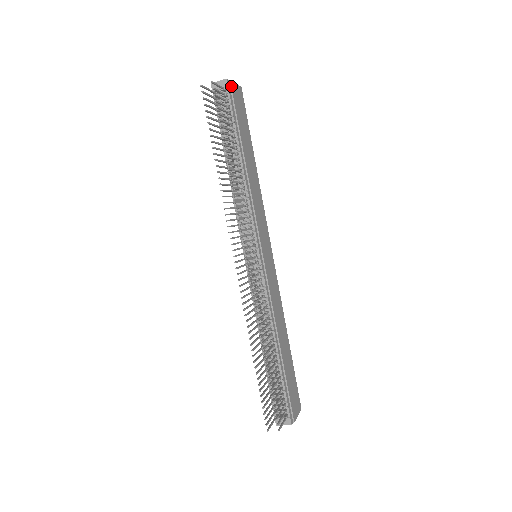
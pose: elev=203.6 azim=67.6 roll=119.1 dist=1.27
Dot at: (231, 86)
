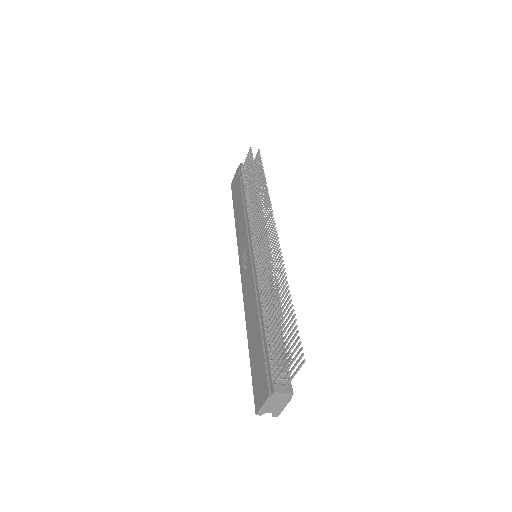
Dot at: occluded
